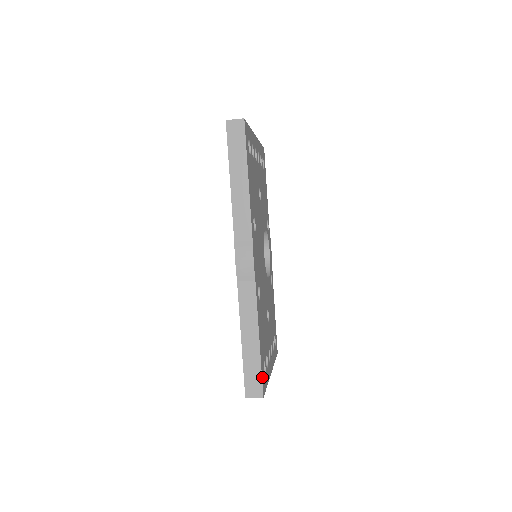
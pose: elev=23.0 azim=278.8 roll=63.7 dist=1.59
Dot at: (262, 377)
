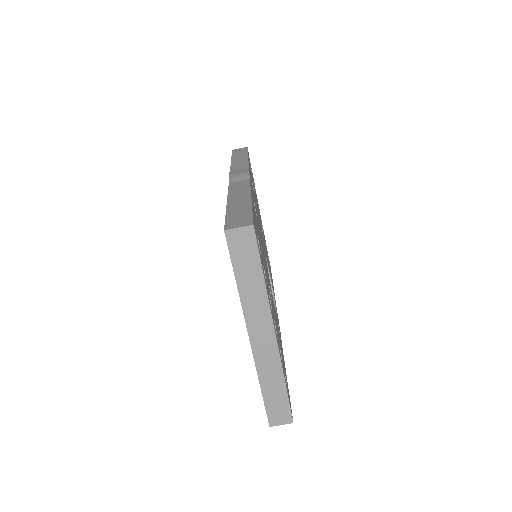
Dot at: (253, 219)
